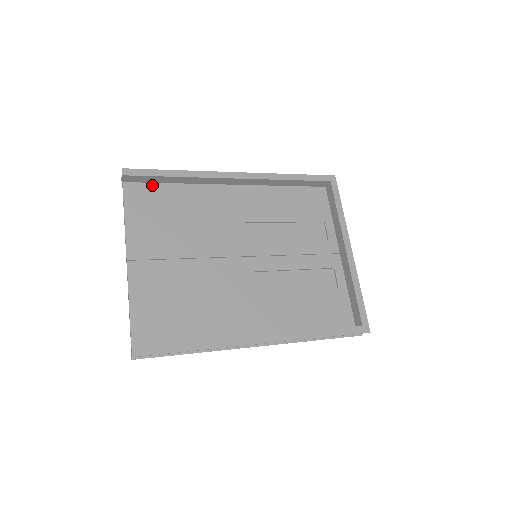
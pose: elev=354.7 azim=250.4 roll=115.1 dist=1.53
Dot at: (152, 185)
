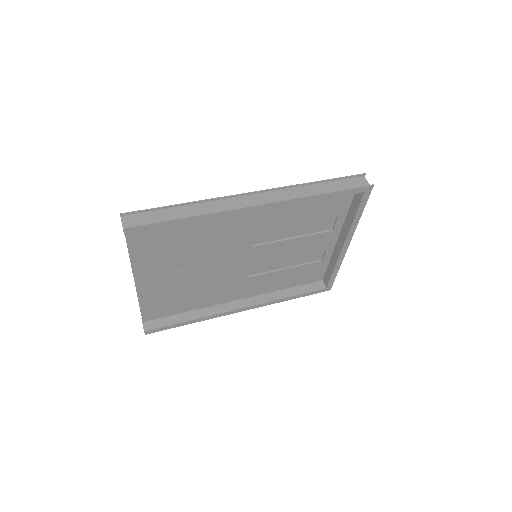
Dot at: occluded
